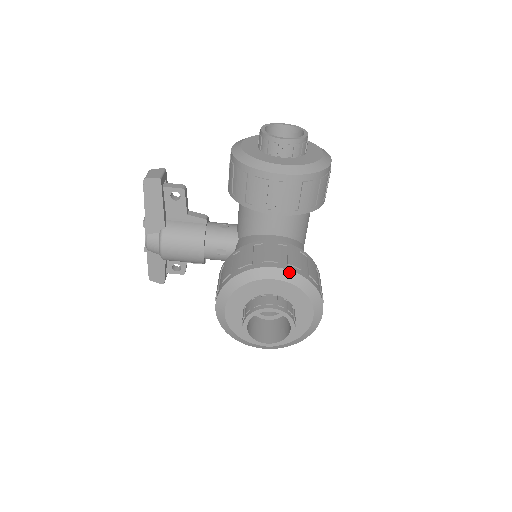
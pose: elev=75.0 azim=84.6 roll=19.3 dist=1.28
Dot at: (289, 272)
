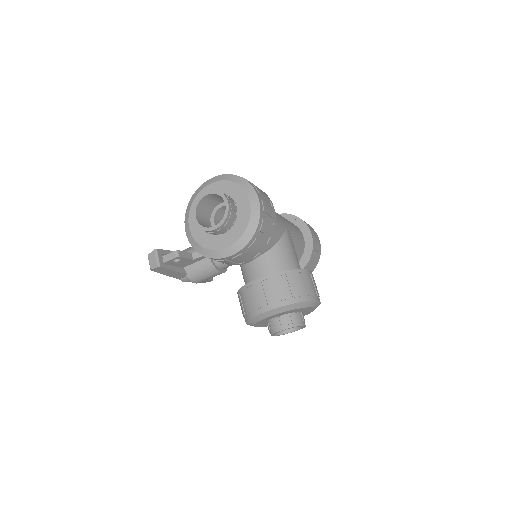
Dot at: (278, 309)
